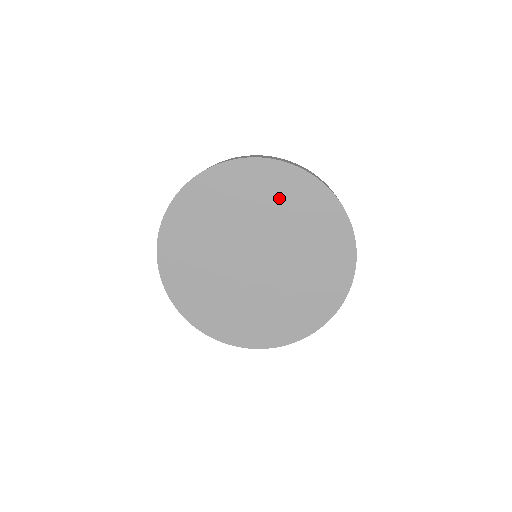
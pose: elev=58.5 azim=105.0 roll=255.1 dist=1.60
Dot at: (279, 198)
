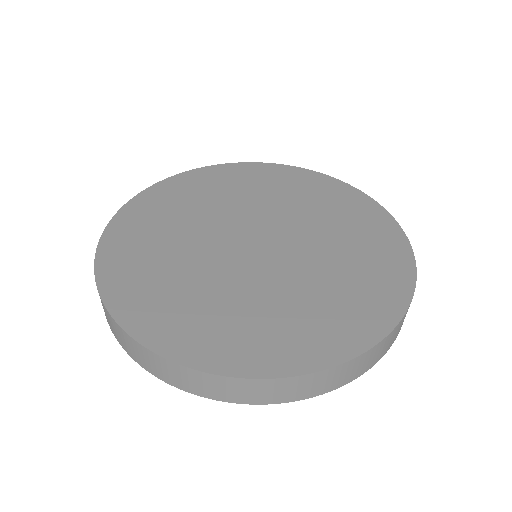
Dot at: (310, 197)
